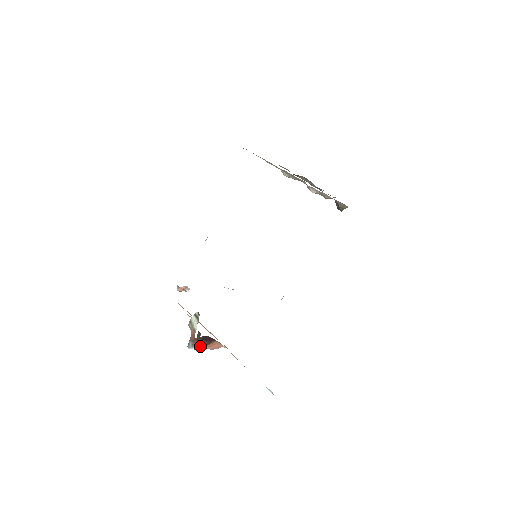
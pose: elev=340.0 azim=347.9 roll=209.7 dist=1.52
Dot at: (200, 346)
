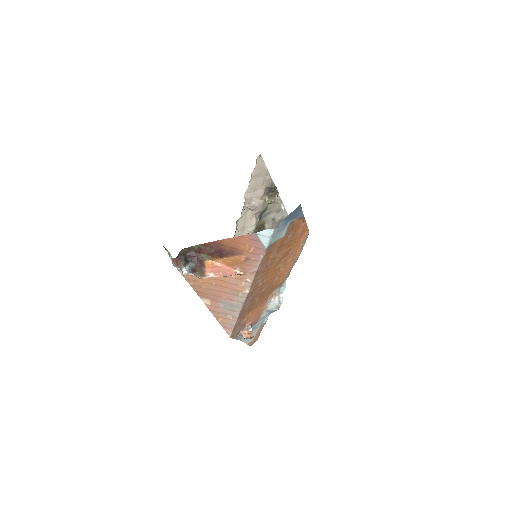
Dot at: (199, 272)
